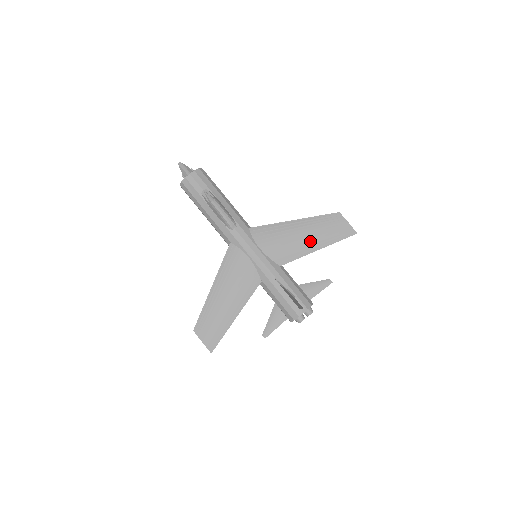
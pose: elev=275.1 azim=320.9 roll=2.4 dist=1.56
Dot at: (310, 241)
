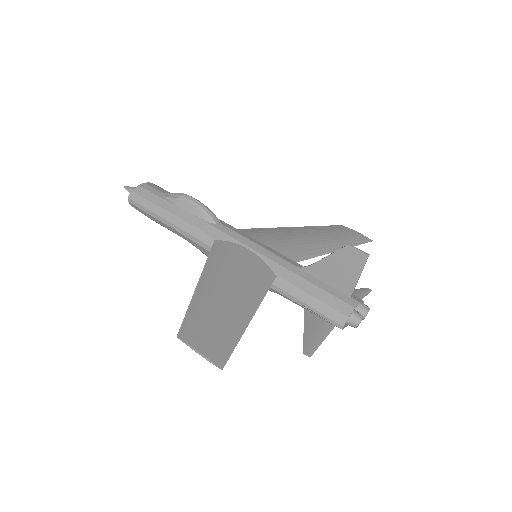
Dot at: (323, 242)
